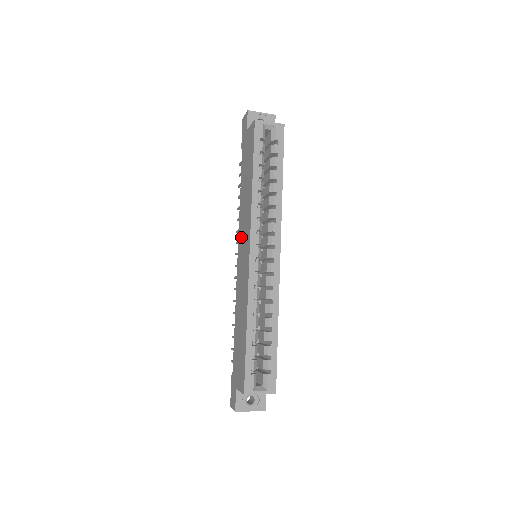
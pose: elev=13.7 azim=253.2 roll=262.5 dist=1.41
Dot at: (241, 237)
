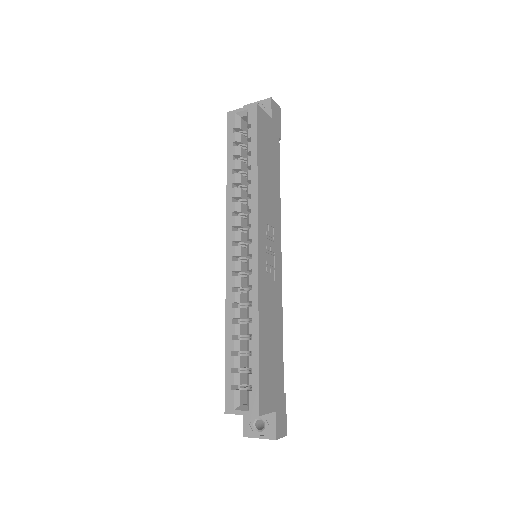
Dot at: occluded
